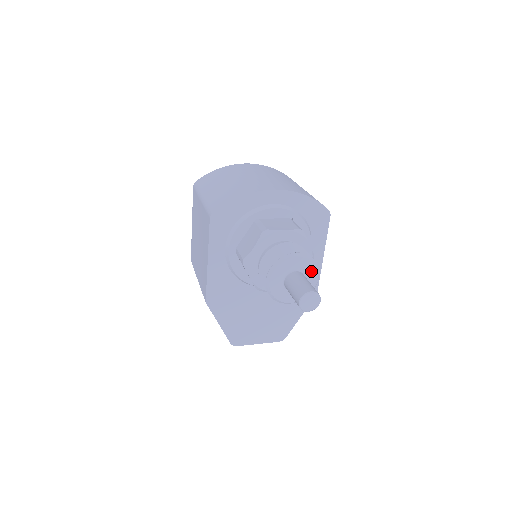
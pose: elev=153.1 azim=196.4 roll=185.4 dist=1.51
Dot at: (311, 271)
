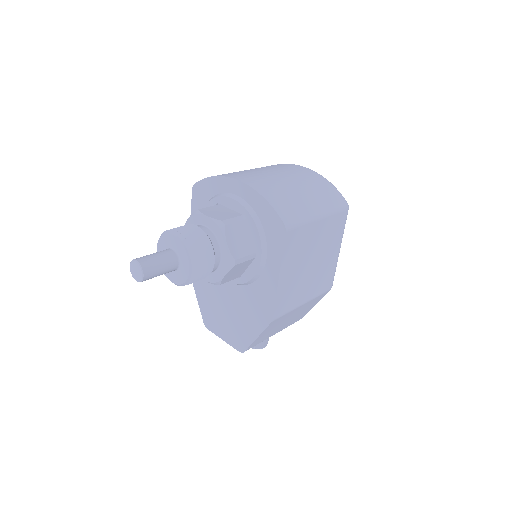
Dot at: (184, 257)
